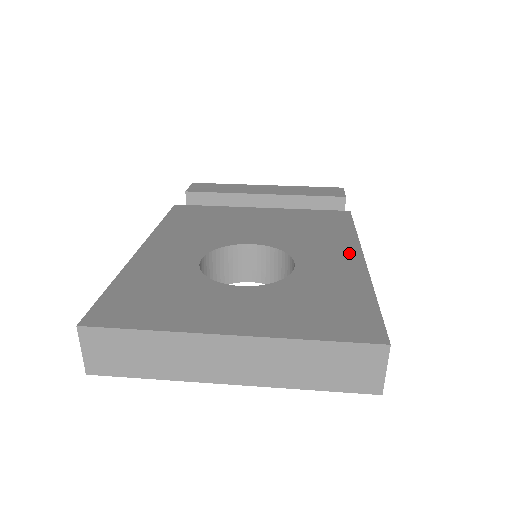
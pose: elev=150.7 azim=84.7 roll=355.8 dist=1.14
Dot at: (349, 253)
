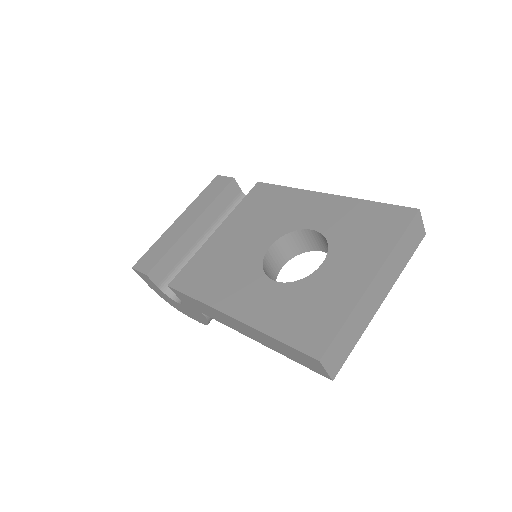
Dot at: (316, 199)
